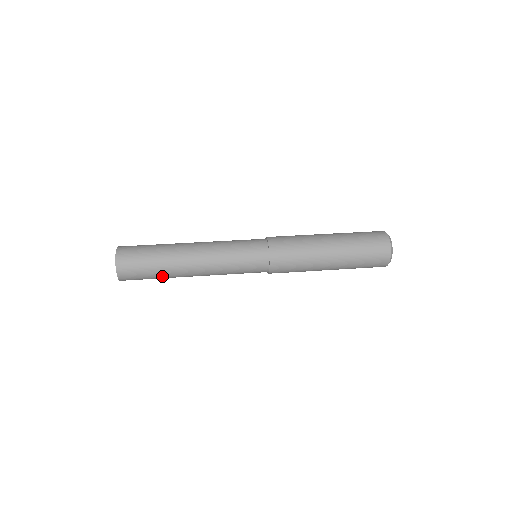
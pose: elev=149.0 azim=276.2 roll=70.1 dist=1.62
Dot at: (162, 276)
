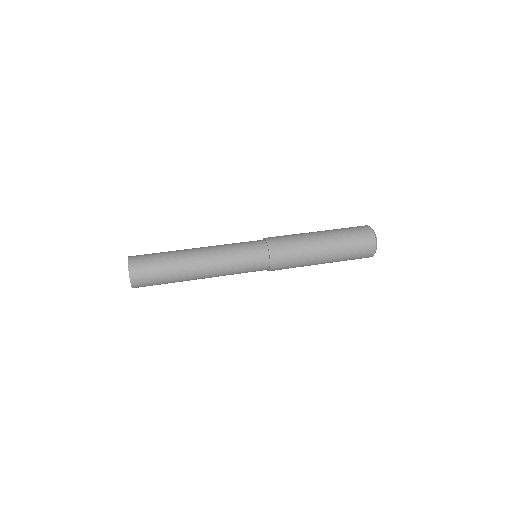
Dot at: (172, 280)
